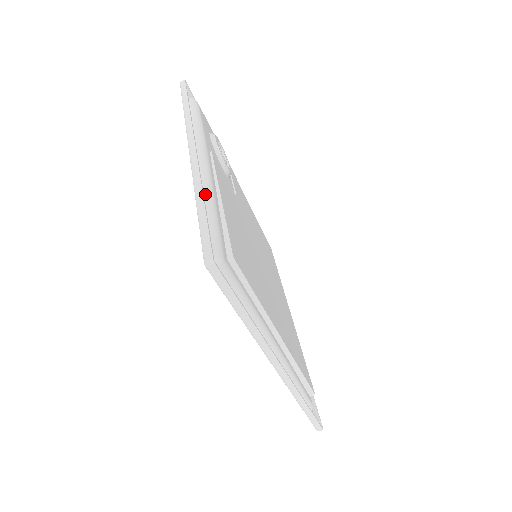
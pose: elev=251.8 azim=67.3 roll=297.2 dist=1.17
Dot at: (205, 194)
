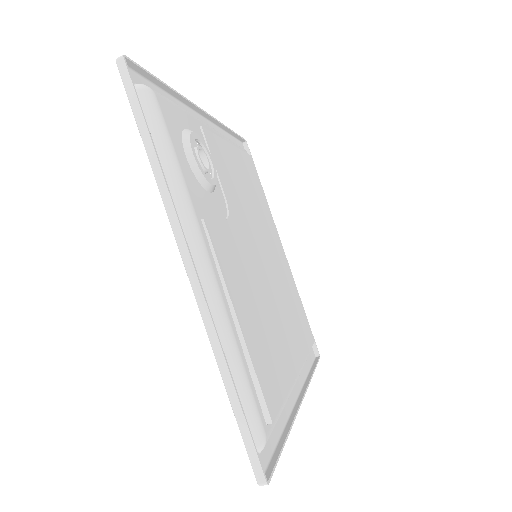
Dot at: (224, 341)
